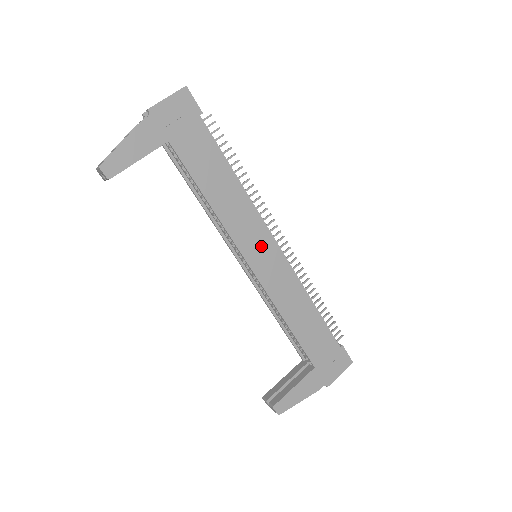
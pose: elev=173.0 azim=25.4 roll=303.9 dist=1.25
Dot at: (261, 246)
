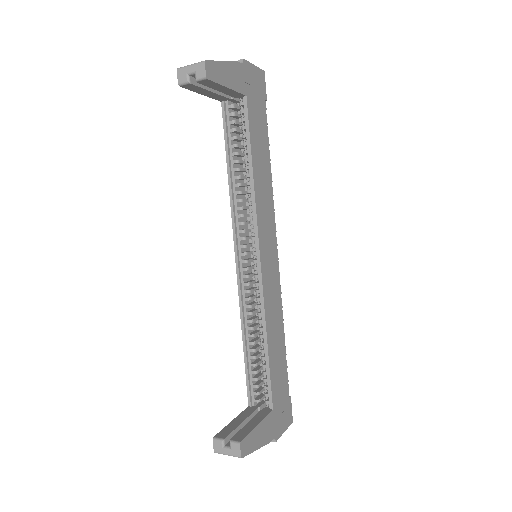
Dot at: (269, 245)
